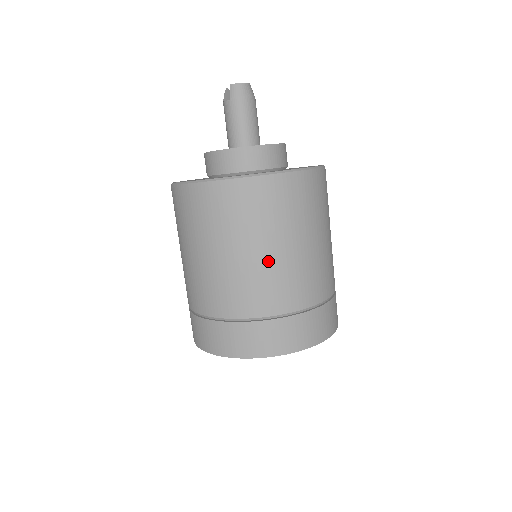
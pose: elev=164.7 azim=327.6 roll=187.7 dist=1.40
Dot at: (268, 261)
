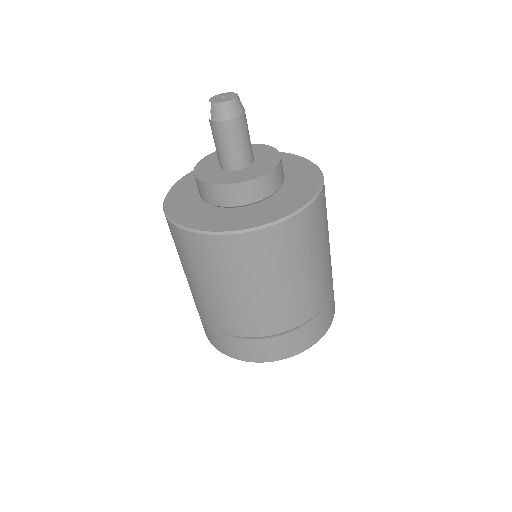
Dot at: (232, 300)
